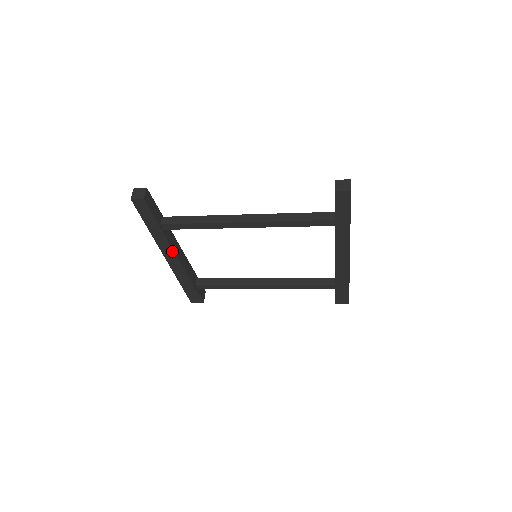
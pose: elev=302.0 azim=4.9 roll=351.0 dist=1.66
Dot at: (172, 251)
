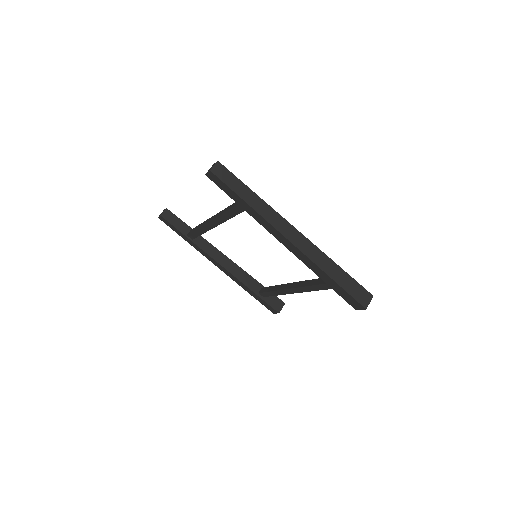
Dot at: (212, 258)
